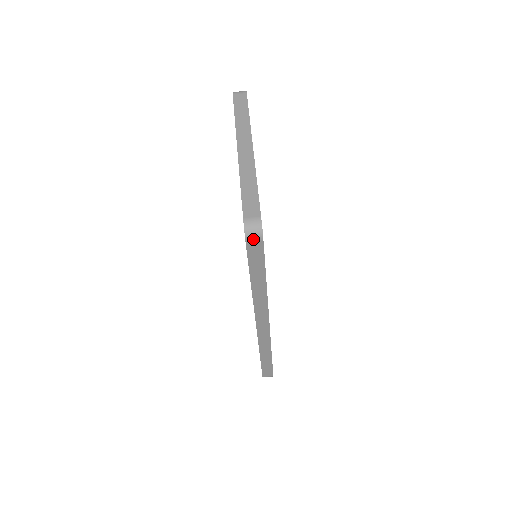
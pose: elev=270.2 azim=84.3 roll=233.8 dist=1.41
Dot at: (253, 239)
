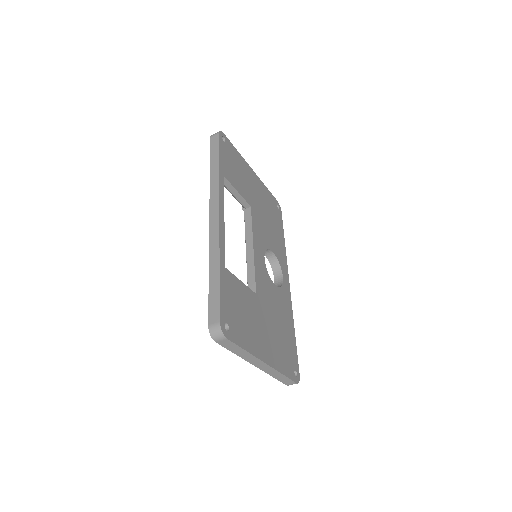
Dot at: occluded
